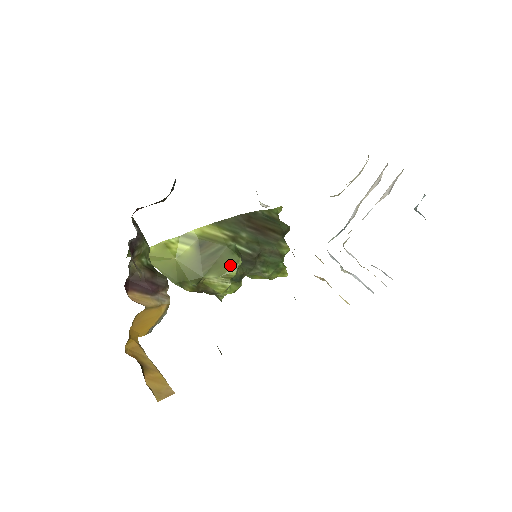
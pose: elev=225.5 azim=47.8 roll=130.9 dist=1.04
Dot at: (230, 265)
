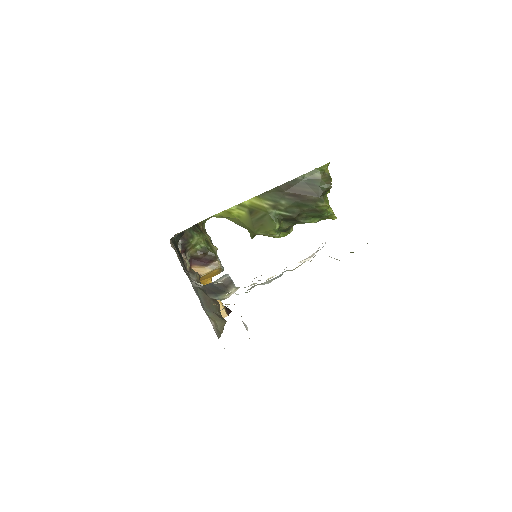
Dot at: (271, 229)
